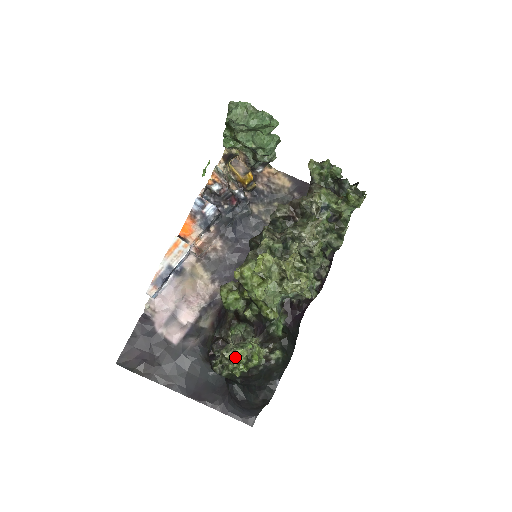
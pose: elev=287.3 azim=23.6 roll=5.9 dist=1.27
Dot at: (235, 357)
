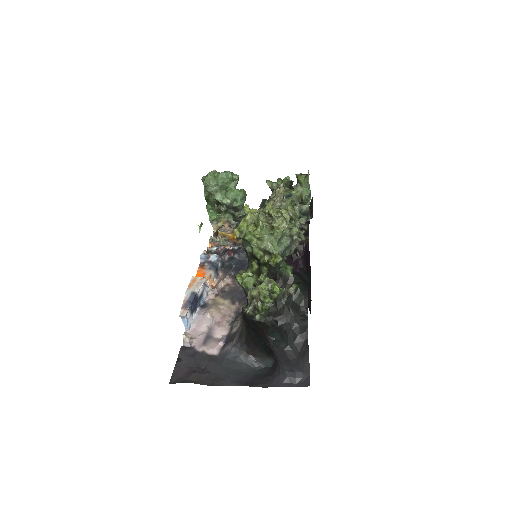
Dot at: (259, 292)
